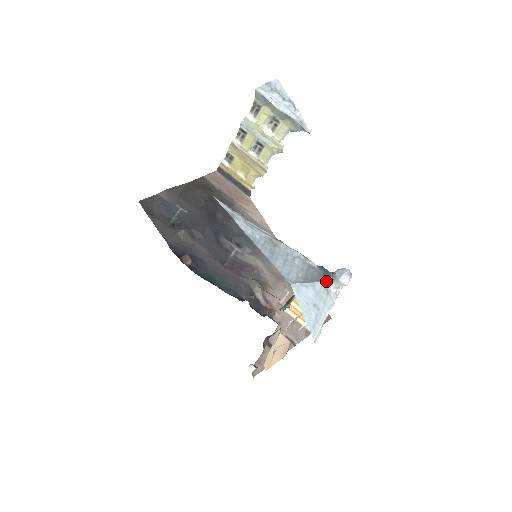
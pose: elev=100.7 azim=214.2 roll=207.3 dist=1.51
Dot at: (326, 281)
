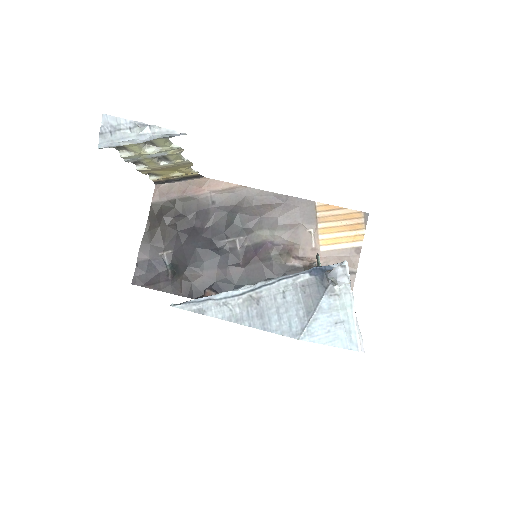
Dot at: (328, 288)
